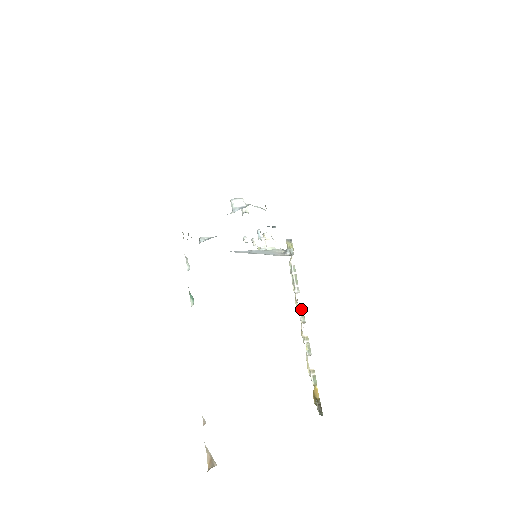
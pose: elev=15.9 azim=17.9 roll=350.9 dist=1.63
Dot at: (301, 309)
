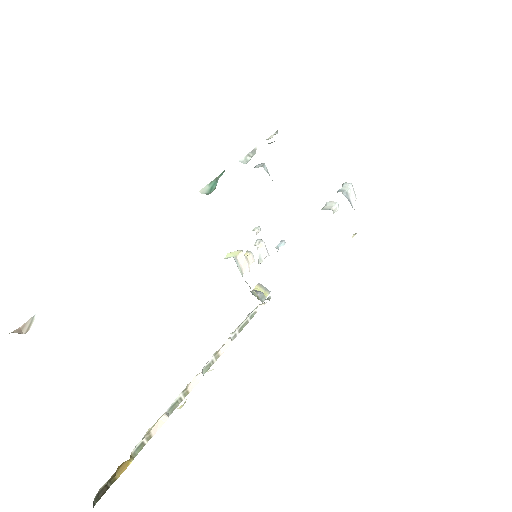
Dot at: (216, 358)
